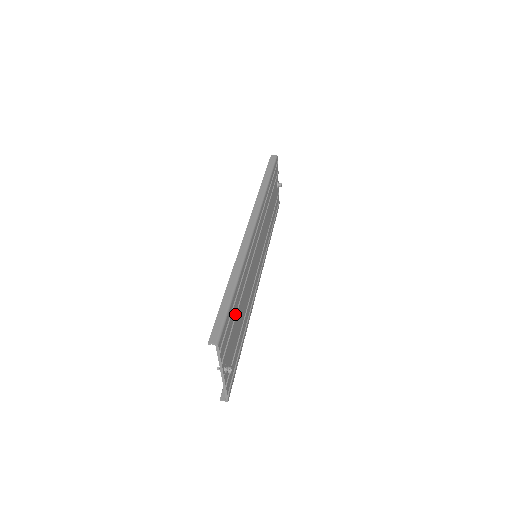
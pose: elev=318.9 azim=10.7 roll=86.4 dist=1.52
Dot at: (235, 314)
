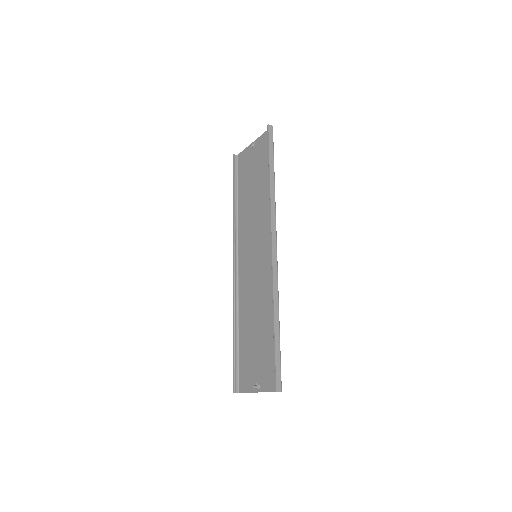
Dot at: (268, 342)
